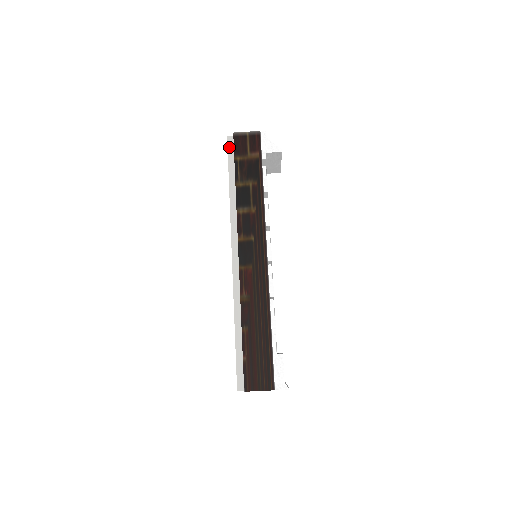
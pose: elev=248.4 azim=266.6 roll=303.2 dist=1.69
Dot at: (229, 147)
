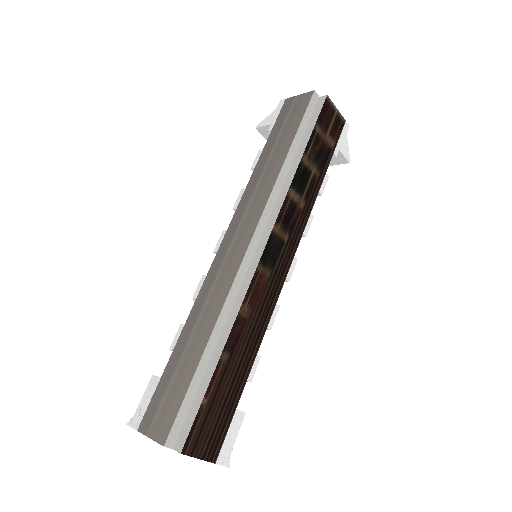
Dot at: (310, 105)
